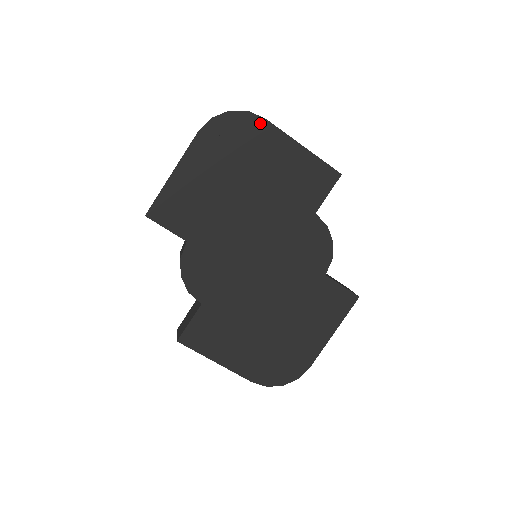
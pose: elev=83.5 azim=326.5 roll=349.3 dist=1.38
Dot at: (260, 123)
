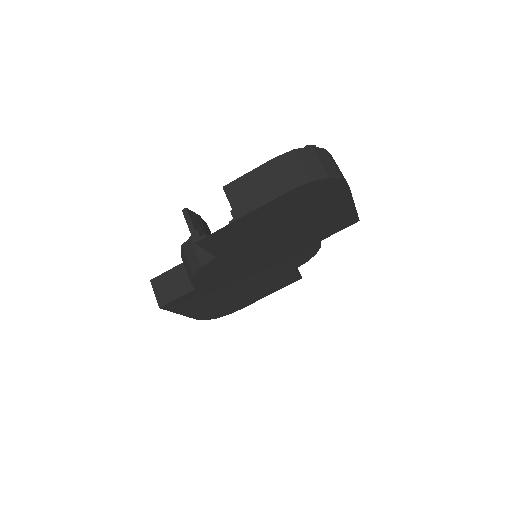
Dot at: (342, 188)
